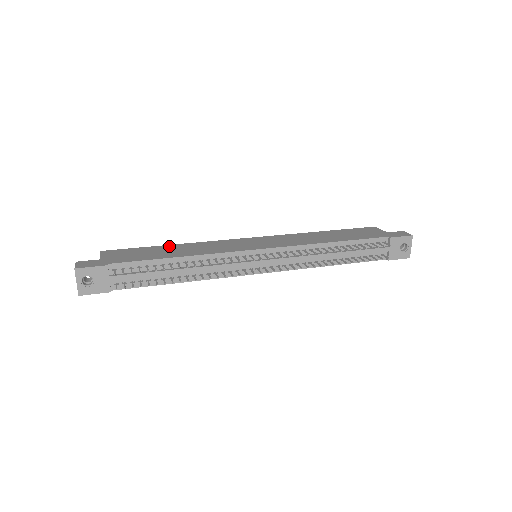
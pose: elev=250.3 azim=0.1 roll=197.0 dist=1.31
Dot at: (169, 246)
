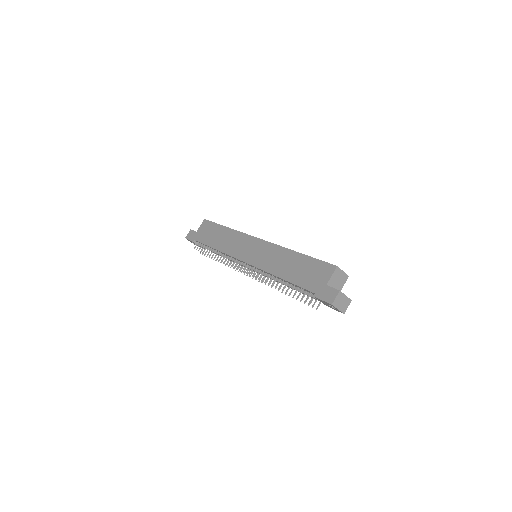
Dot at: (224, 229)
